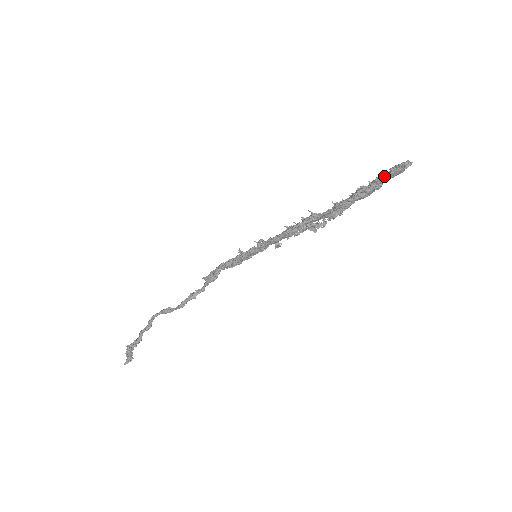
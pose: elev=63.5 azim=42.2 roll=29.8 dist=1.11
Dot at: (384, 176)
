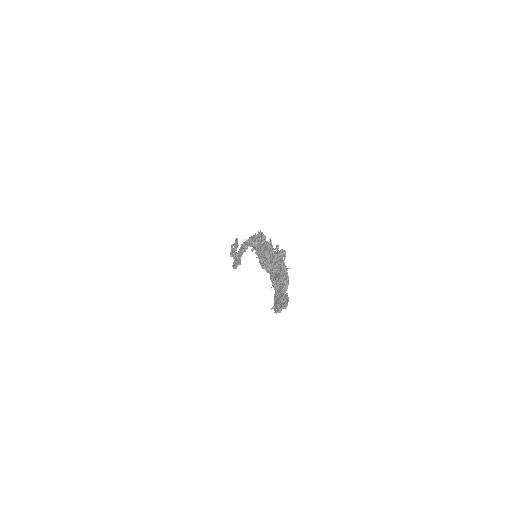
Dot at: (274, 305)
